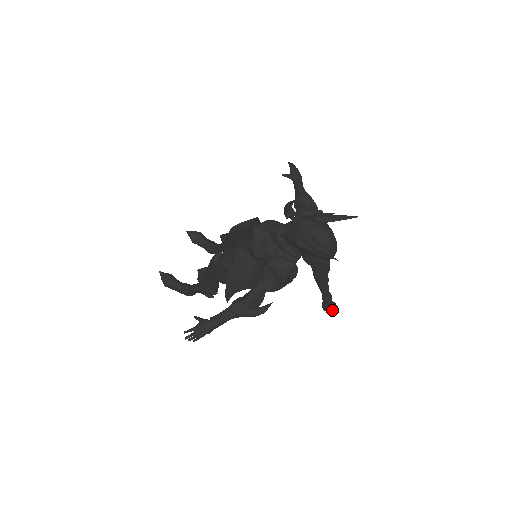
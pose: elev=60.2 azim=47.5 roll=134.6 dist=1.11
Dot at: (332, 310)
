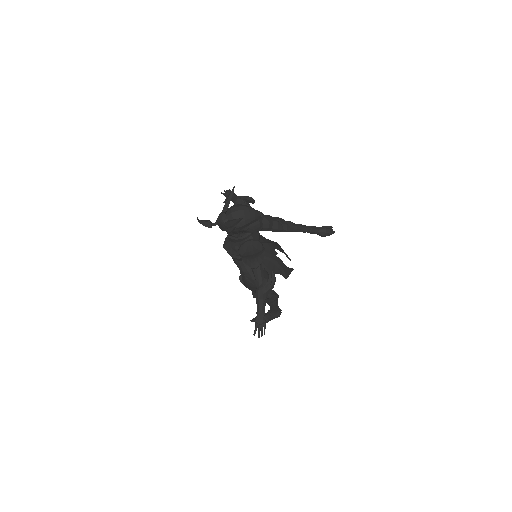
Dot at: (327, 232)
